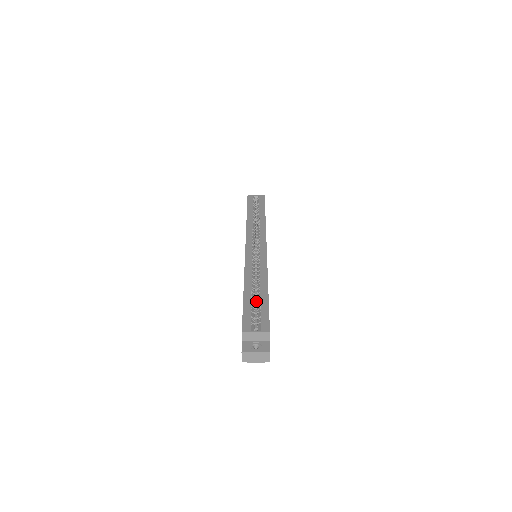
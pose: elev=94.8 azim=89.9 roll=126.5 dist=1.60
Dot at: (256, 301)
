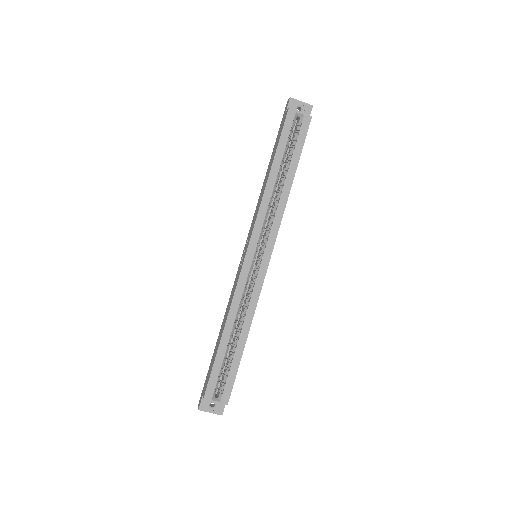
Dot at: occluded
